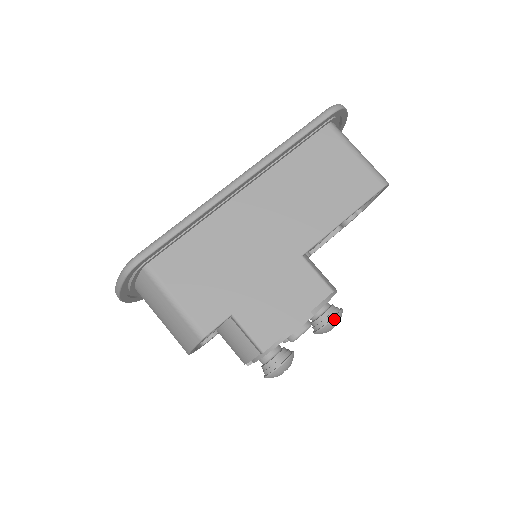
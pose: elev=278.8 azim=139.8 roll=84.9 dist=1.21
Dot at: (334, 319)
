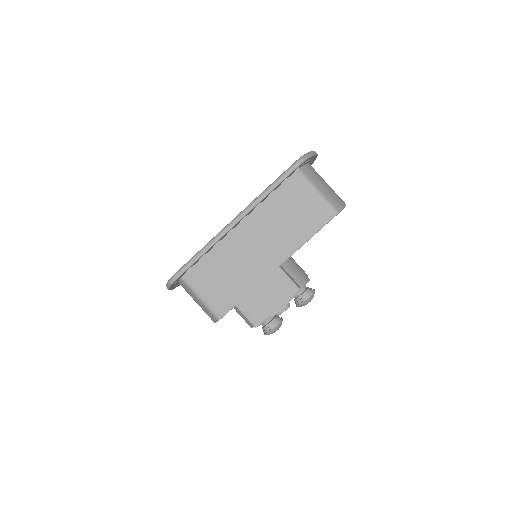
Dot at: (307, 300)
